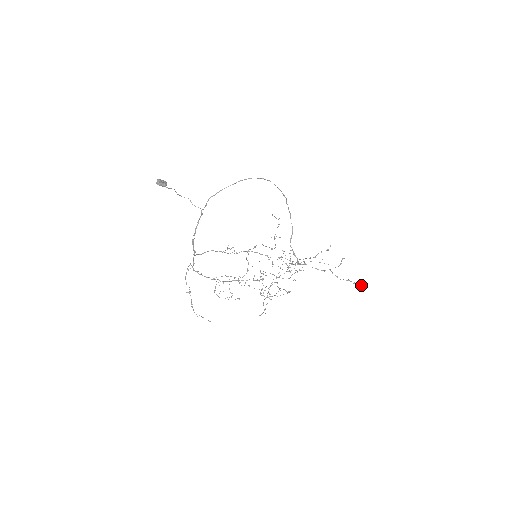
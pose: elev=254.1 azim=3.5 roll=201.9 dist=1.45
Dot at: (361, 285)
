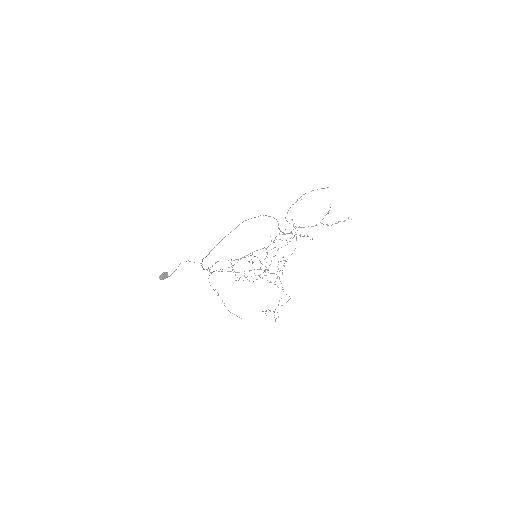
Dot at: (351, 219)
